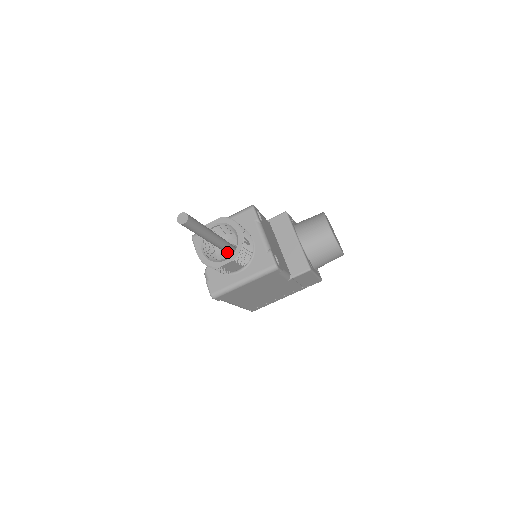
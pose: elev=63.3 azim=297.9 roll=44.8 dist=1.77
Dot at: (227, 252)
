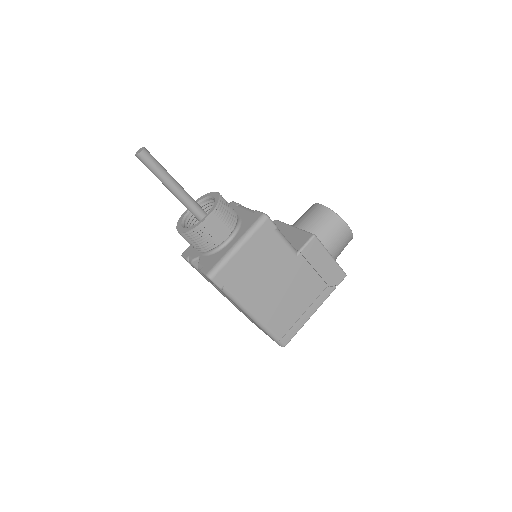
Dot at: occluded
